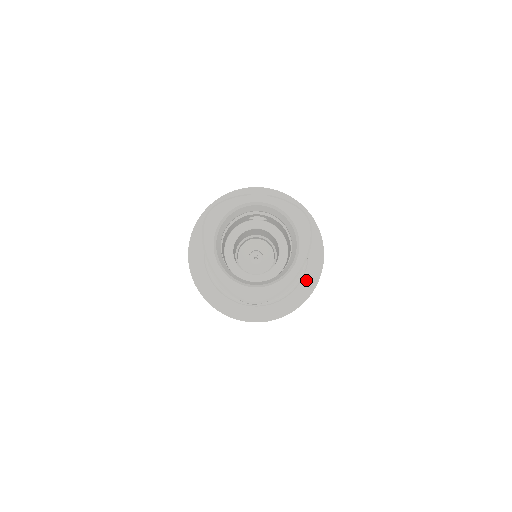
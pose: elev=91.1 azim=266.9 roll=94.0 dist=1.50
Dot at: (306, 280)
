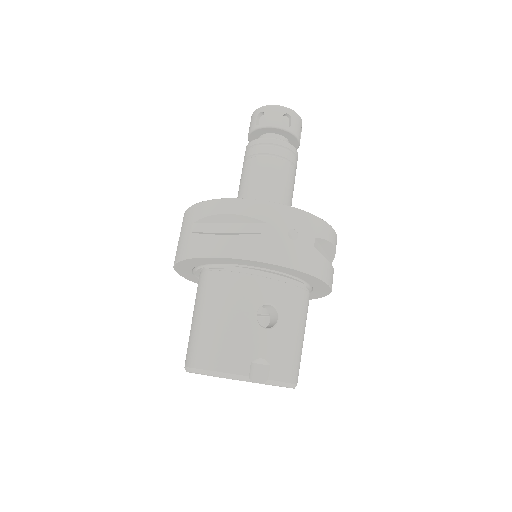
Dot at: occluded
